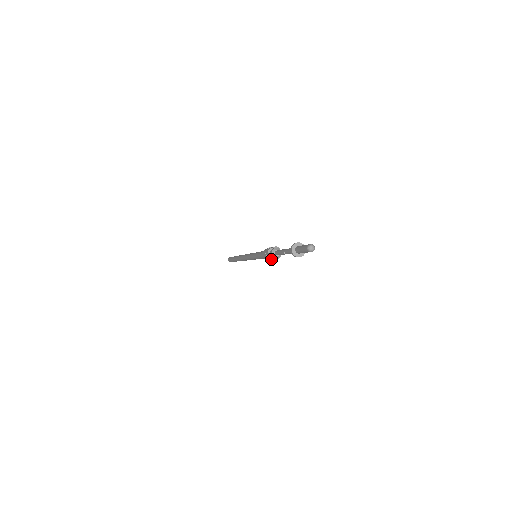
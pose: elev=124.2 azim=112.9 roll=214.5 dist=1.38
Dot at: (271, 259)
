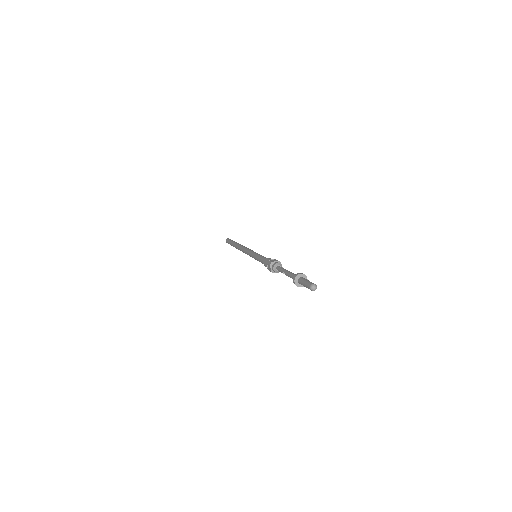
Dot at: (272, 272)
